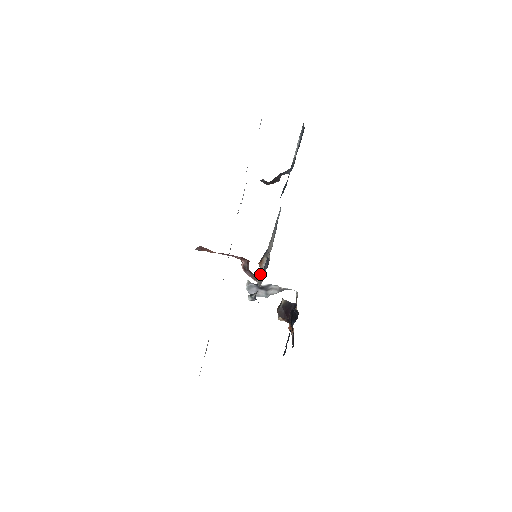
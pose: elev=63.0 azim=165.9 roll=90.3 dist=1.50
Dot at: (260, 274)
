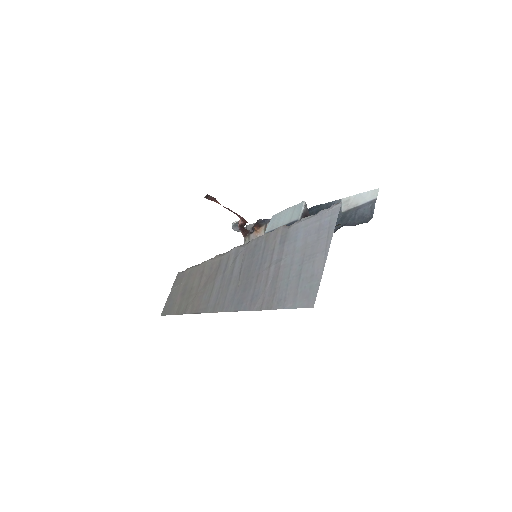
Dot at: (251, 236)
